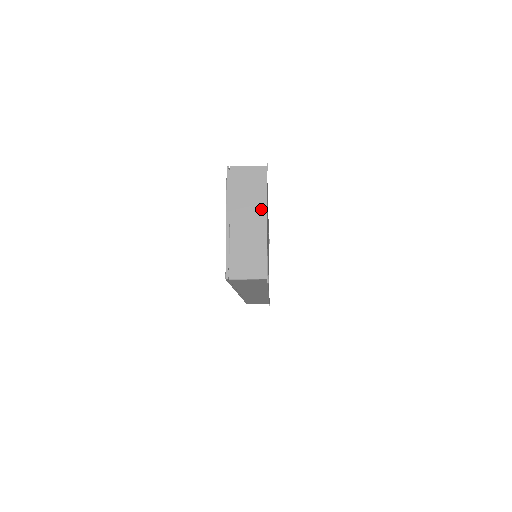
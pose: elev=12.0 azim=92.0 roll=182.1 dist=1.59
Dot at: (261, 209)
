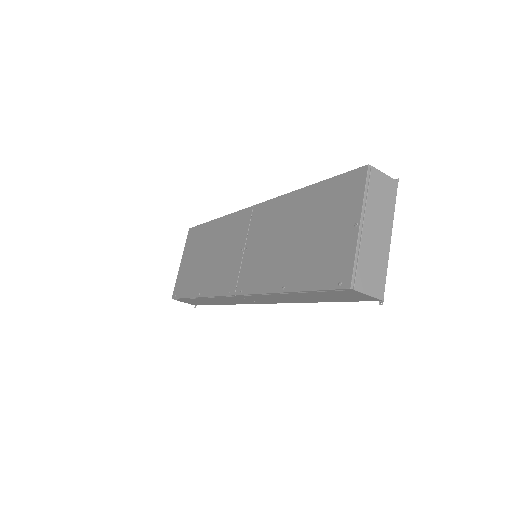
Dot at: (389, 224)
